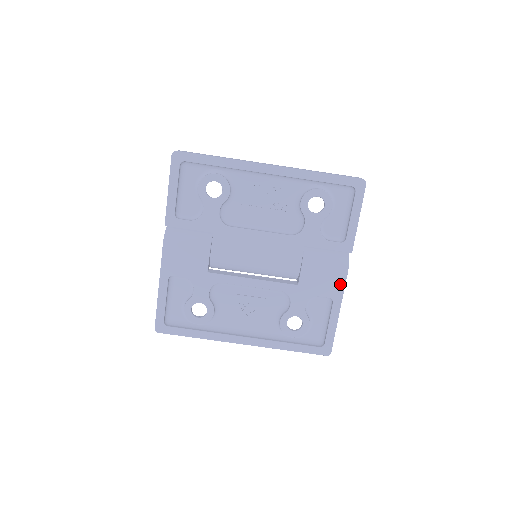
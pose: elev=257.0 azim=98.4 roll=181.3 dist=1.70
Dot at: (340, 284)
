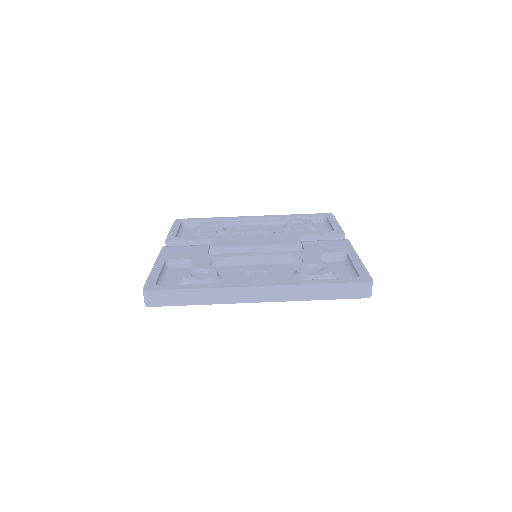
Dot at: (346, 246)
